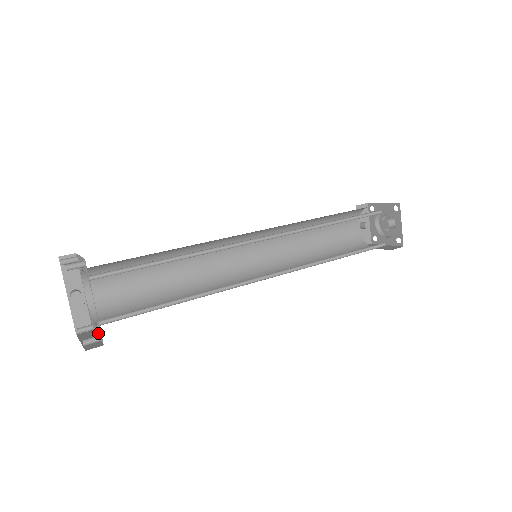
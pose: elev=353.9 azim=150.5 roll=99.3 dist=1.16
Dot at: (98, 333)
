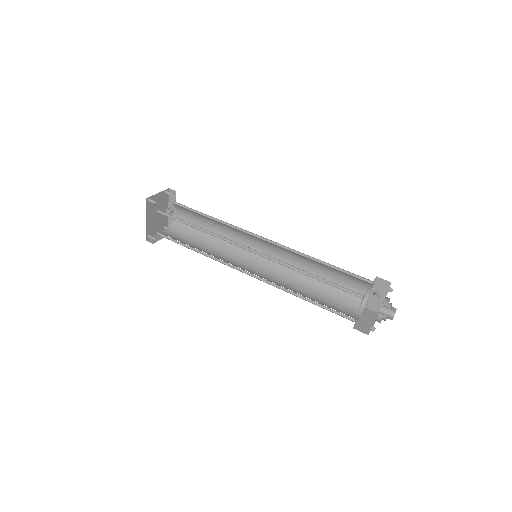
Dot at: occluded
